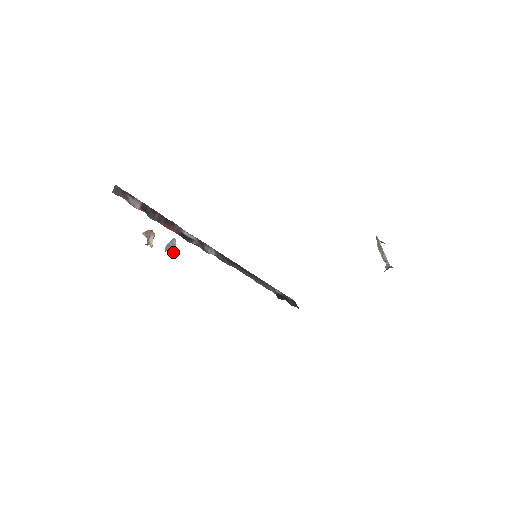
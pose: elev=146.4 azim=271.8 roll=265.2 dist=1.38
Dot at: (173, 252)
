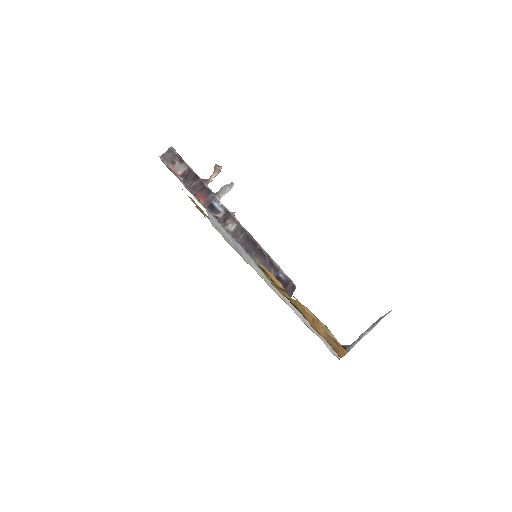
Dot at: (219, 198)
